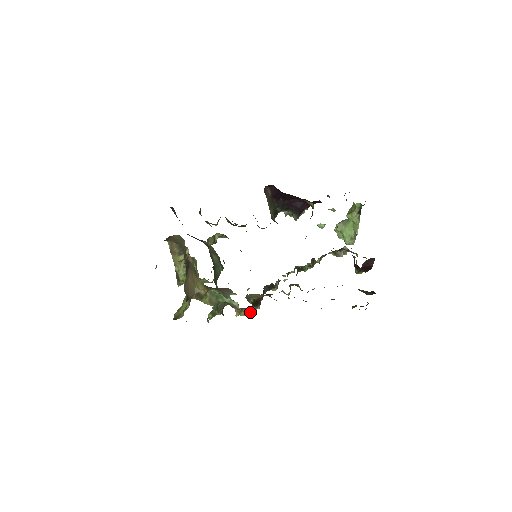
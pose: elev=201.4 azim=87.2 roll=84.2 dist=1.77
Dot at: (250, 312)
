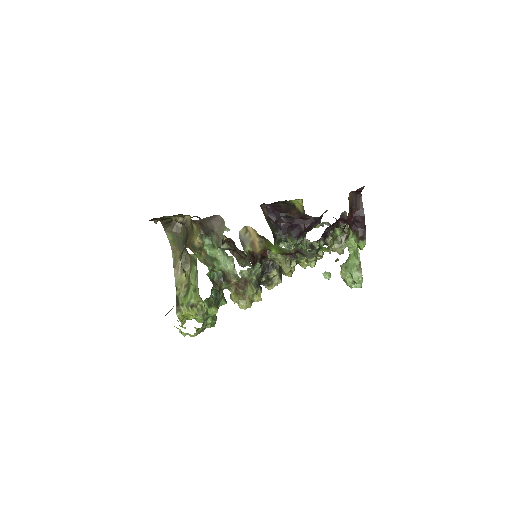
Dot at: (249, 286)
